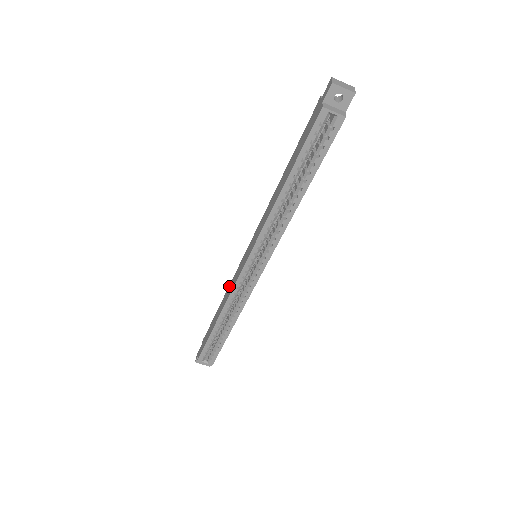
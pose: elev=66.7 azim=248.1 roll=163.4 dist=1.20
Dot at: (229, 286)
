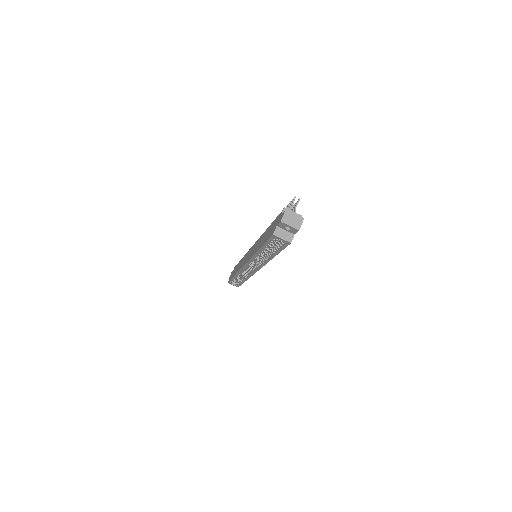
Dot at: occluded
